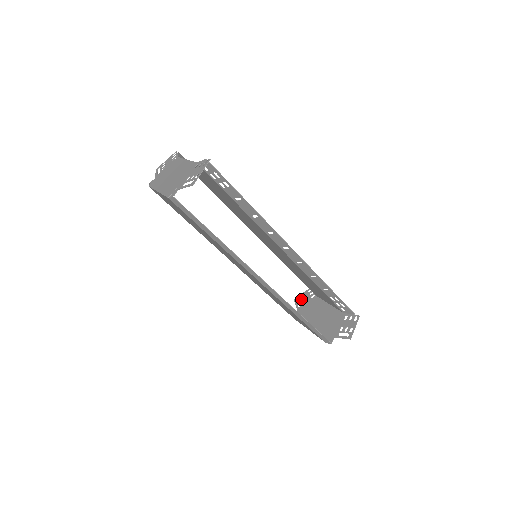
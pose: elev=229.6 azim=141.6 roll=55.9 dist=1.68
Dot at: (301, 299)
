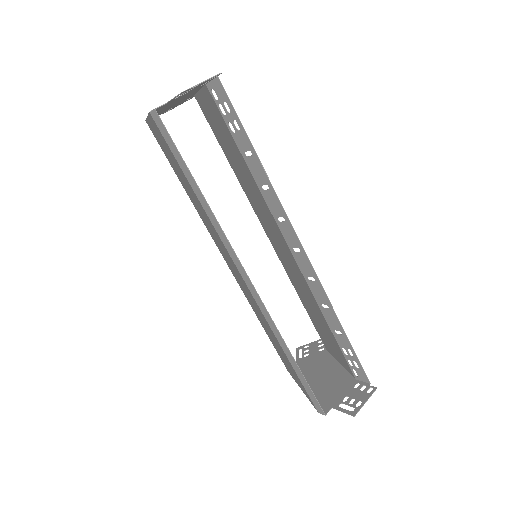
Dot at: (305, 349)
